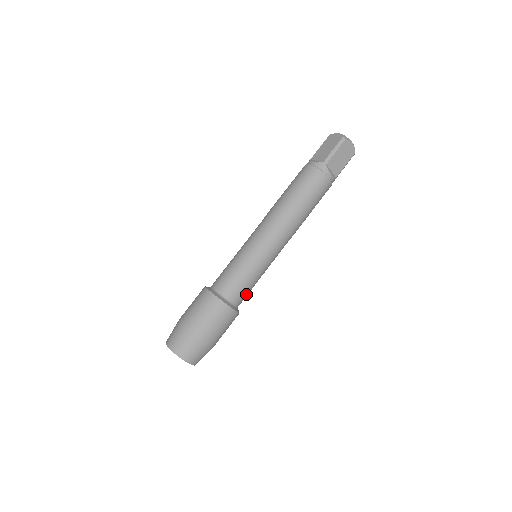
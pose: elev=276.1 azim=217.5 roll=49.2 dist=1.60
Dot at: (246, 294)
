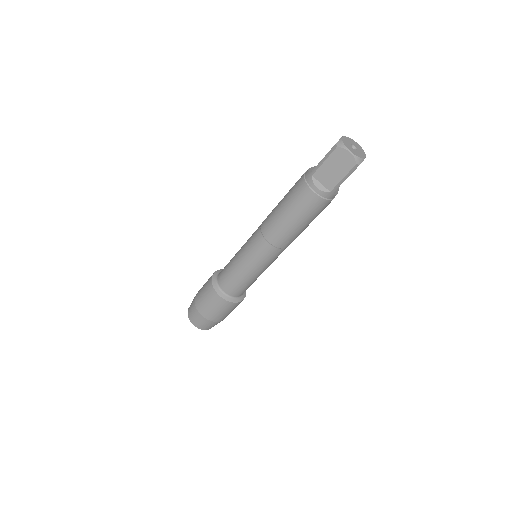
Dot at: occluded
